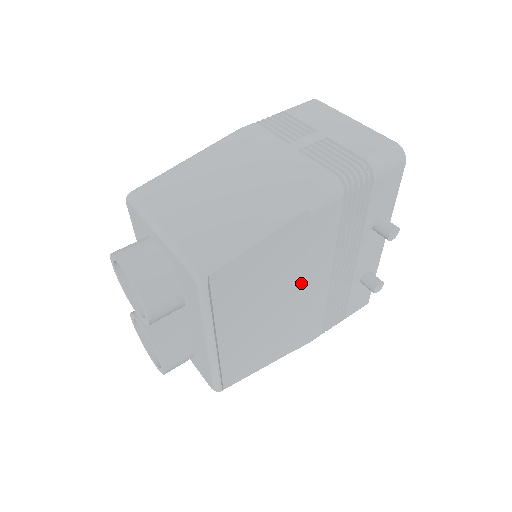
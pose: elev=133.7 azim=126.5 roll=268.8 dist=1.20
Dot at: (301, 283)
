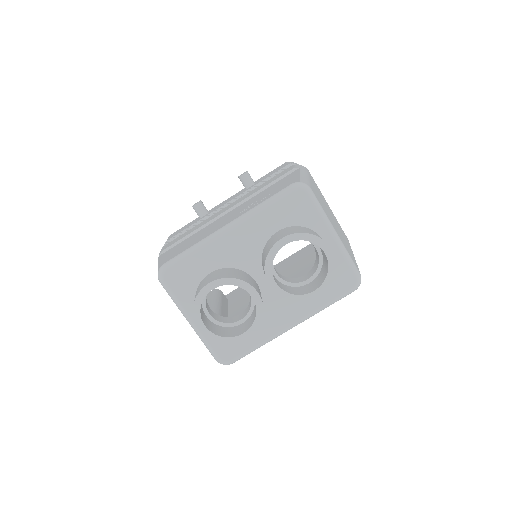
Dot at: occluded
